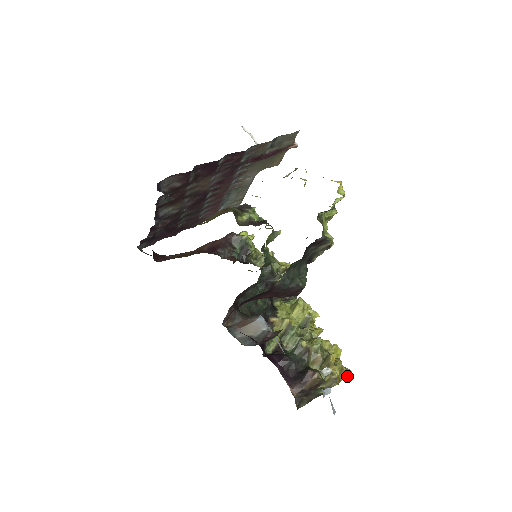
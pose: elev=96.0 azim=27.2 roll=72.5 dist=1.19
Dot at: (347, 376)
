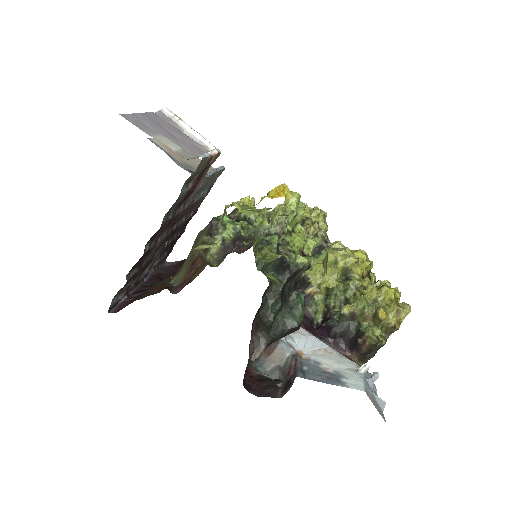
Dot at: (407, 314)
